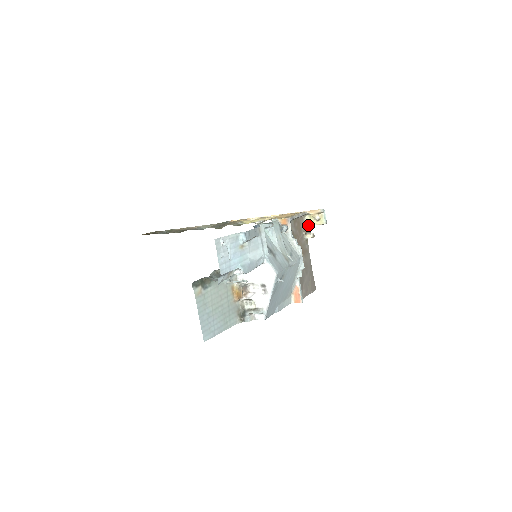
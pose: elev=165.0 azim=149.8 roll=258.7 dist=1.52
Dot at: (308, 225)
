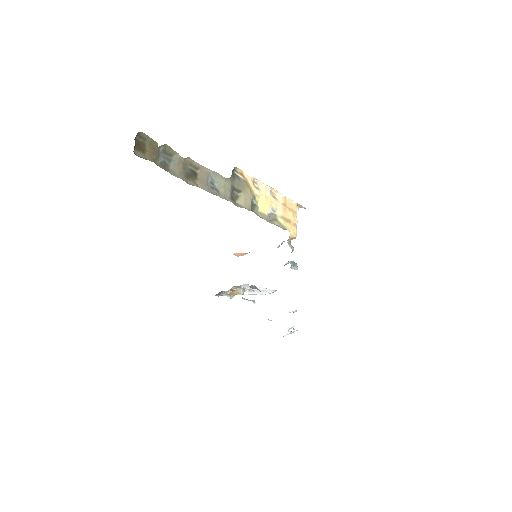
Dot at: occluded
